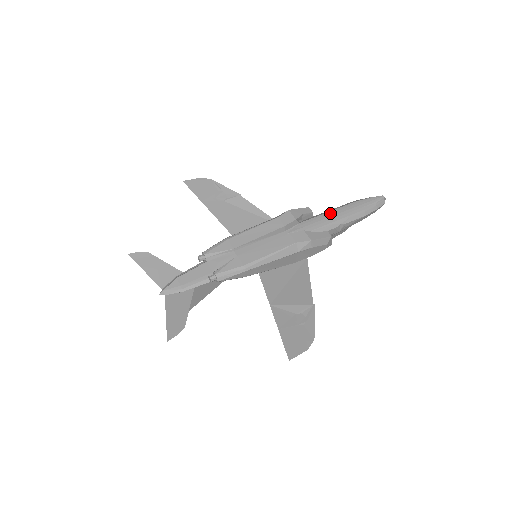
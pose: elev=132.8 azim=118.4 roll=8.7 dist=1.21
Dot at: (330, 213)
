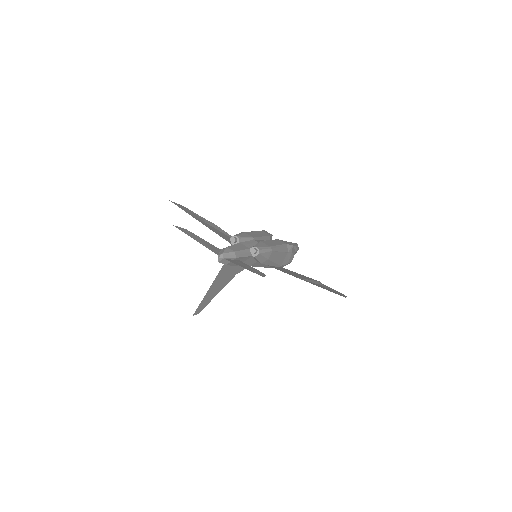
Dot at: occluded
